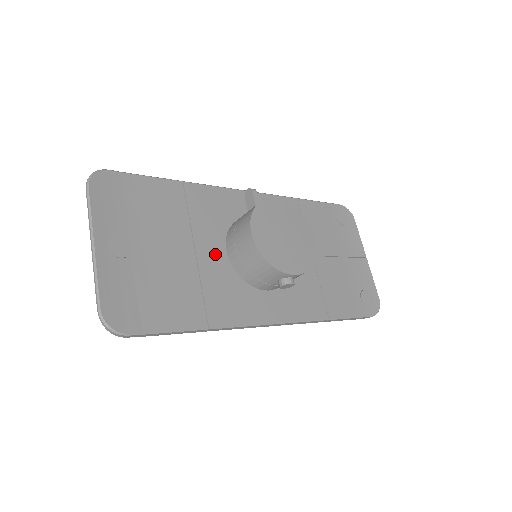
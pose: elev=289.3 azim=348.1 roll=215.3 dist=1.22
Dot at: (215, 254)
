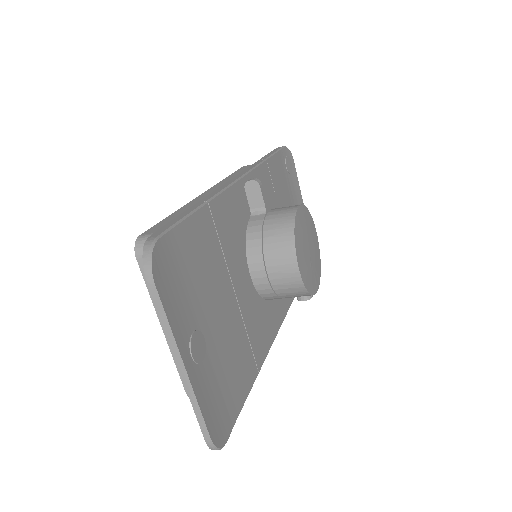
Dot at: (245, 285)
